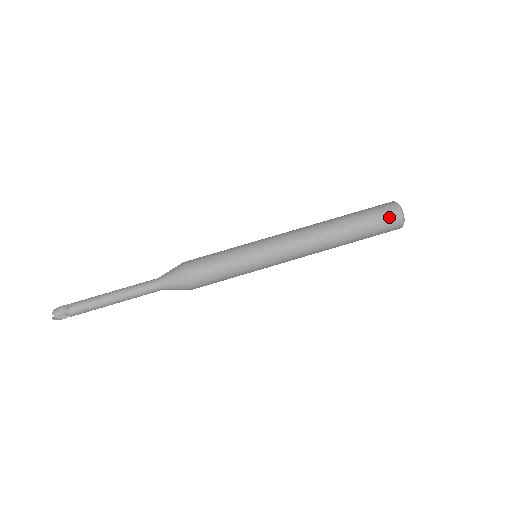
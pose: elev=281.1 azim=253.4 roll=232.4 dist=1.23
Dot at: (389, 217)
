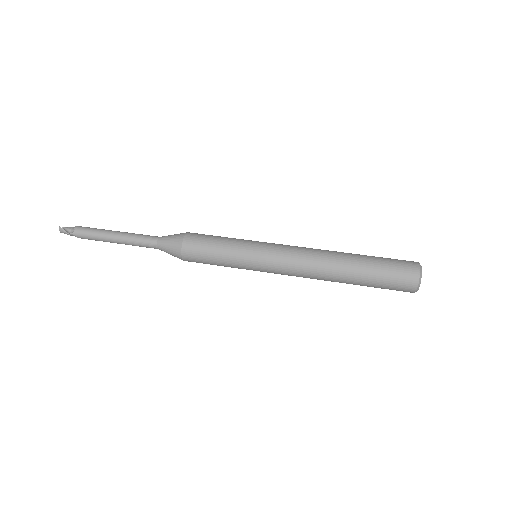
Dot at: (404, 261)
